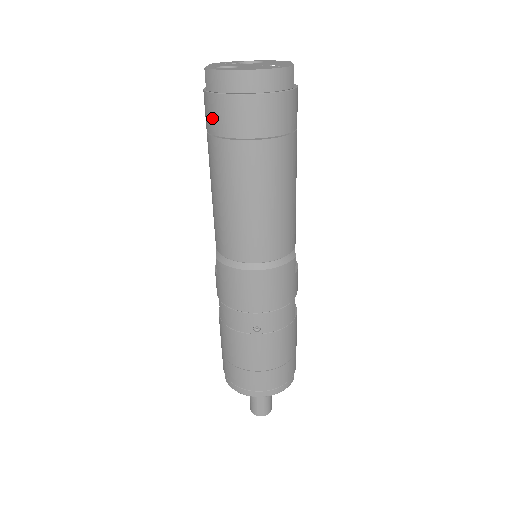
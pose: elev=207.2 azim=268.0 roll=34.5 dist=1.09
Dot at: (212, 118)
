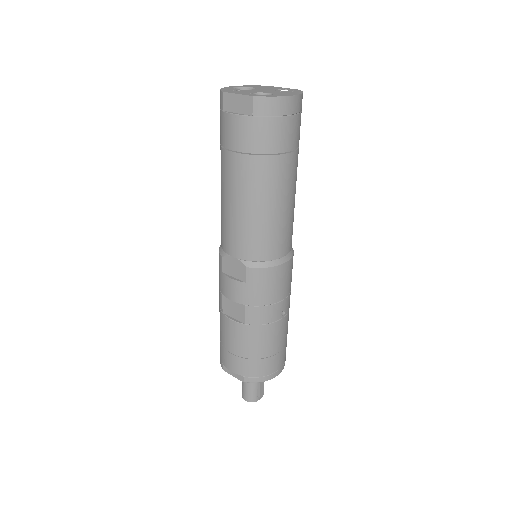
Dot at: (260, 139)
